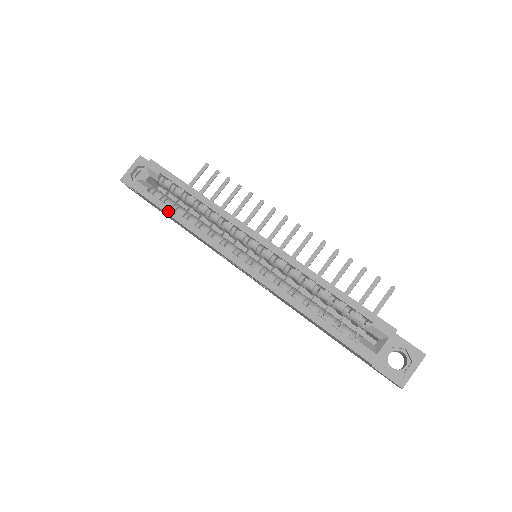
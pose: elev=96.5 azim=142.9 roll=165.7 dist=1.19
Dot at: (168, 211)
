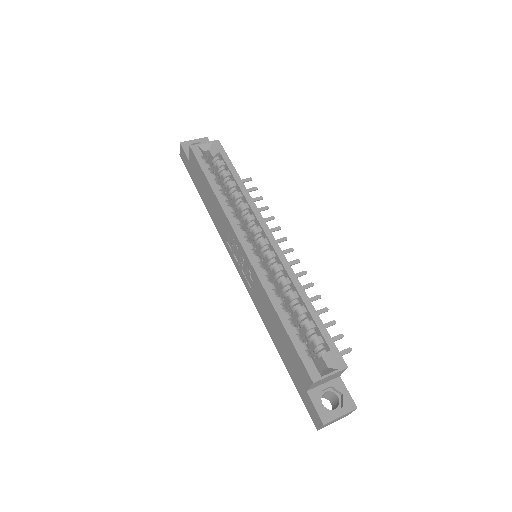
Dot at: (210, 179)
